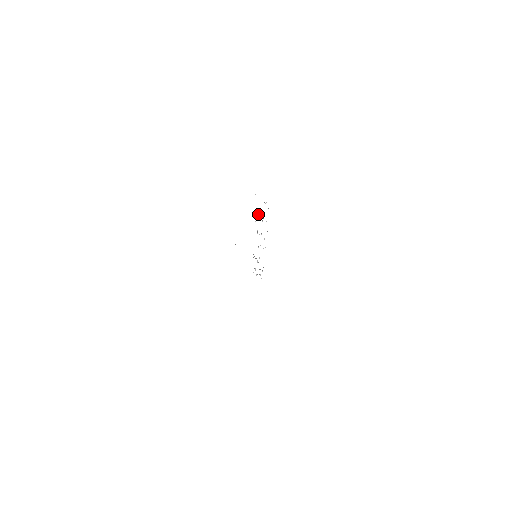
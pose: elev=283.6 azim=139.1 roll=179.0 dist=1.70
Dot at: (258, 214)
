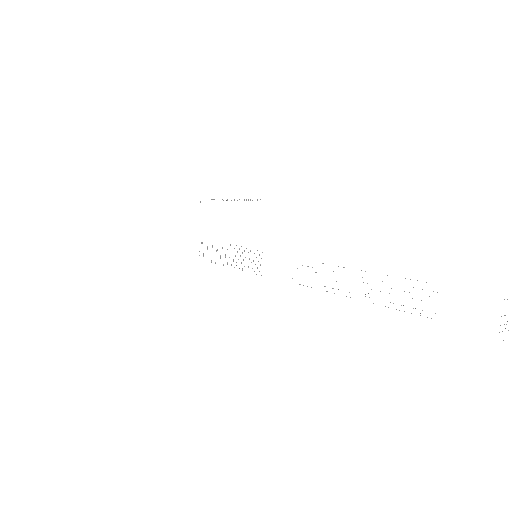
Dot at: occluded
